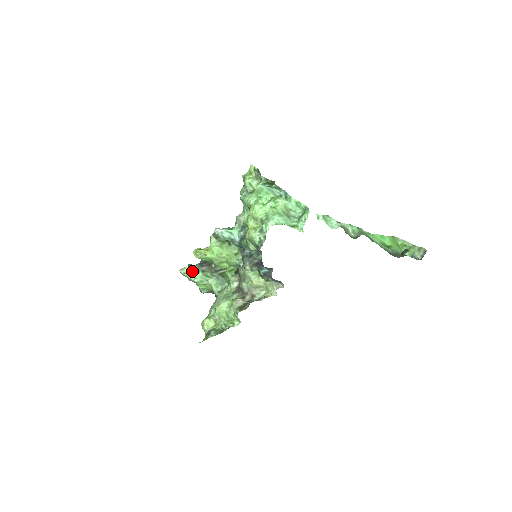
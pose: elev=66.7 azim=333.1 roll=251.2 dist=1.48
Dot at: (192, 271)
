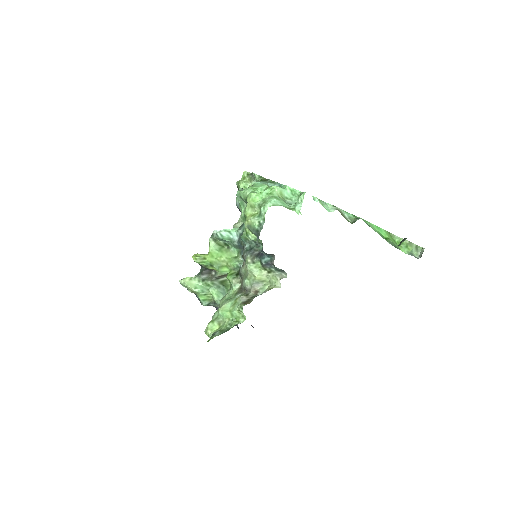
Dot at: (192, 281)
